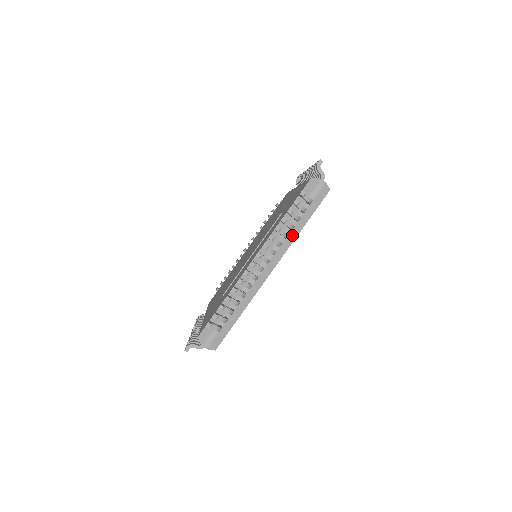
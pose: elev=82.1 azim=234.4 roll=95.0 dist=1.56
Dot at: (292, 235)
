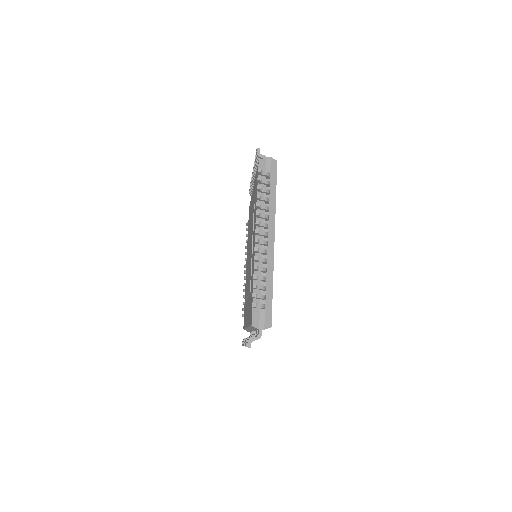
Dot at: occluded
